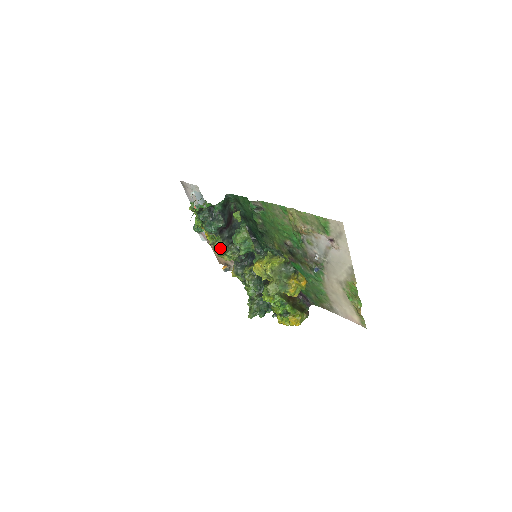
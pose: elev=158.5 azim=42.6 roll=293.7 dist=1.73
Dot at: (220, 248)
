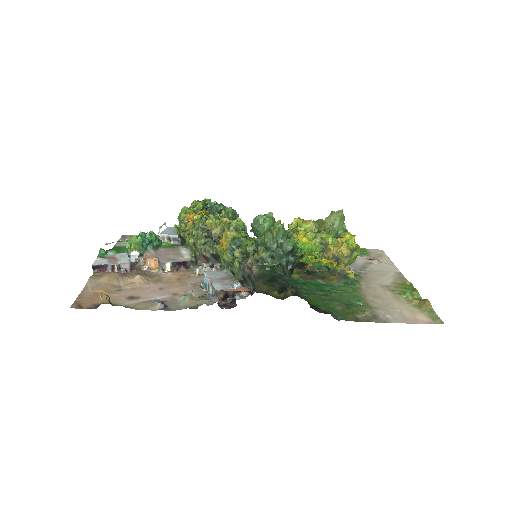
Dot at: occluded
